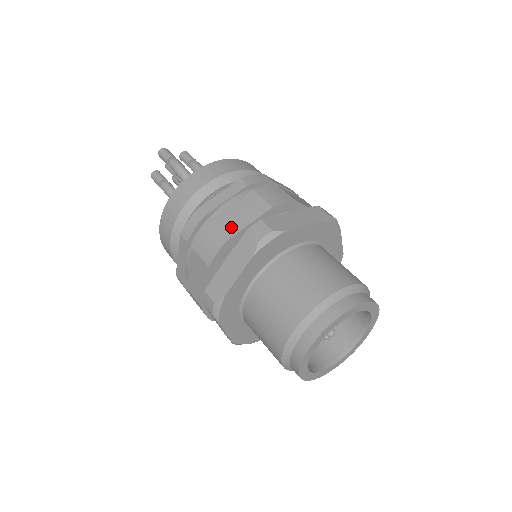
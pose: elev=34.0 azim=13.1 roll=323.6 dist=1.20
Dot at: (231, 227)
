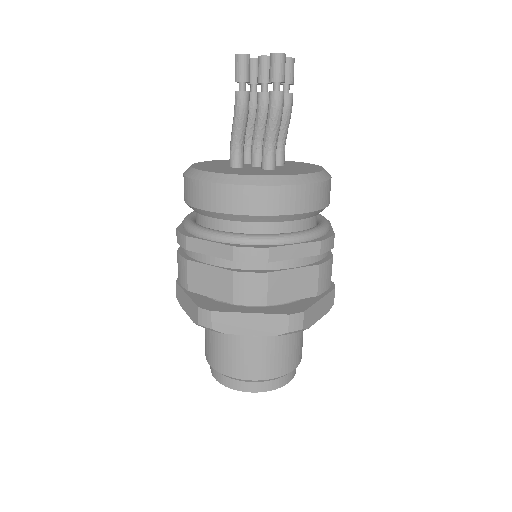
Dot at: (279, 293)
